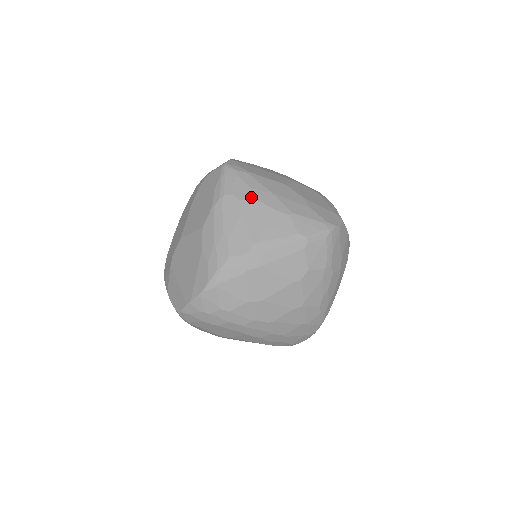
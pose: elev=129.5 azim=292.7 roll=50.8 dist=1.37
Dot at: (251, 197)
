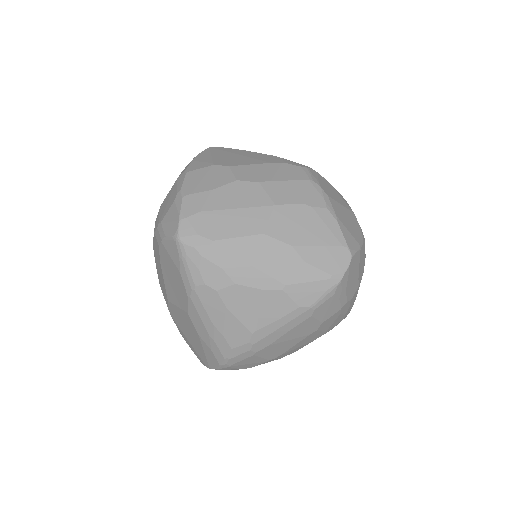
Dot at: (228, 283)
